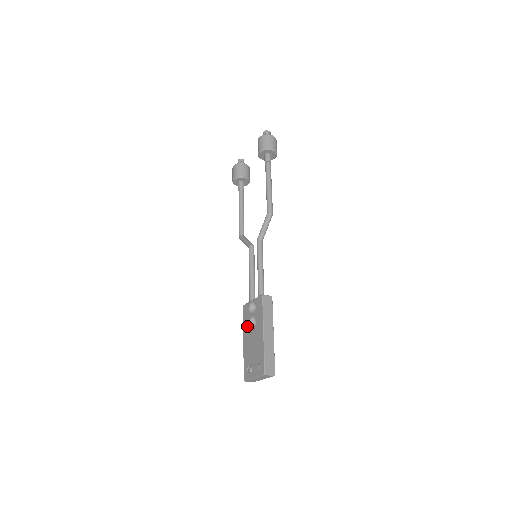
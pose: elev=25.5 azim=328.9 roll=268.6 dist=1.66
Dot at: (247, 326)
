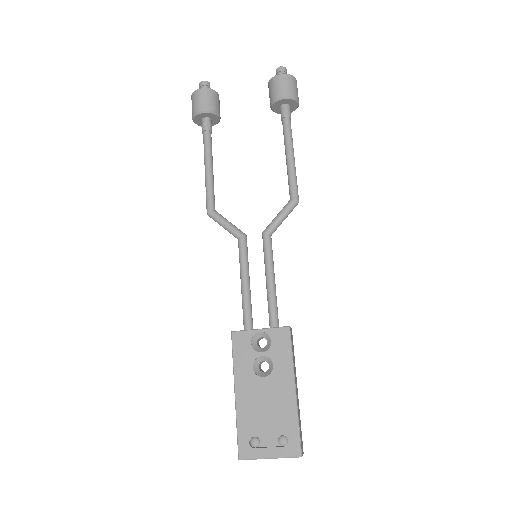
Dot at: (247, 369)
